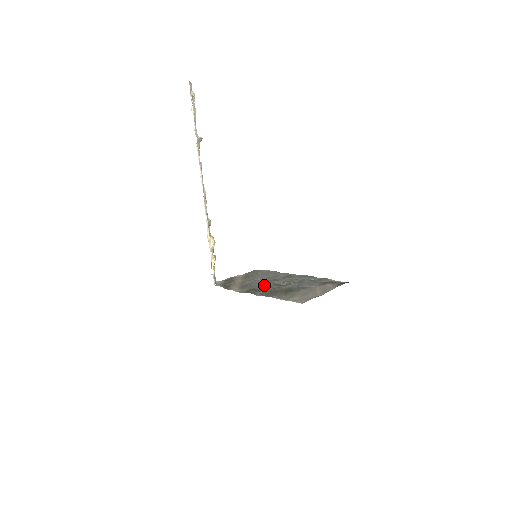
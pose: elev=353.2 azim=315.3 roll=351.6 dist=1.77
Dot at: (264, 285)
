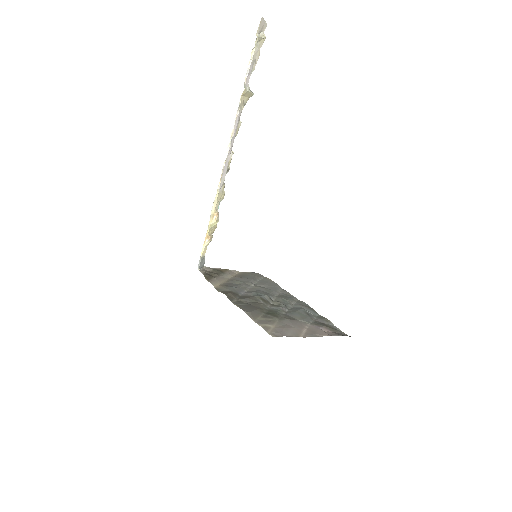
Dot at: (250, 294)
